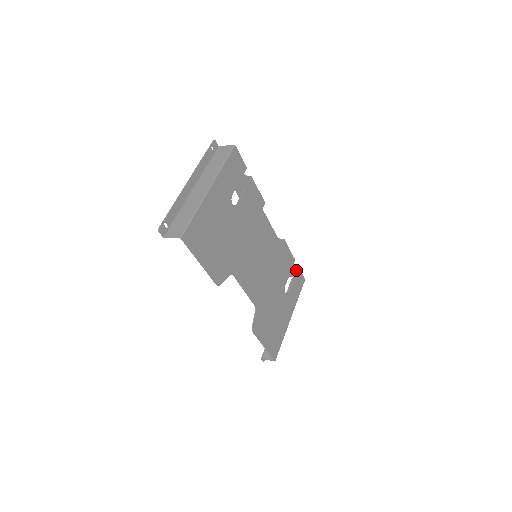
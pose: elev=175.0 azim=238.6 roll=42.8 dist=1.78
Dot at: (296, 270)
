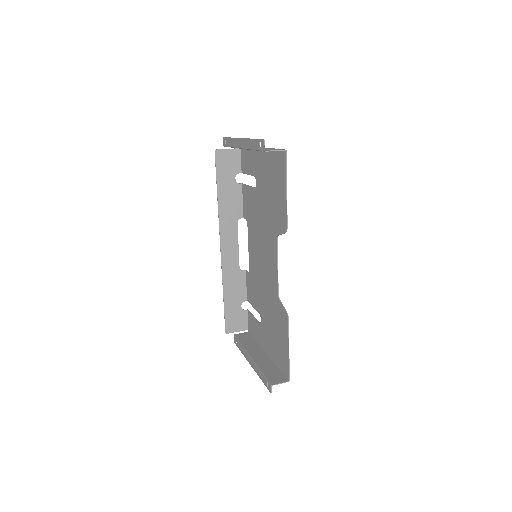
Dot at: (250, 312)
